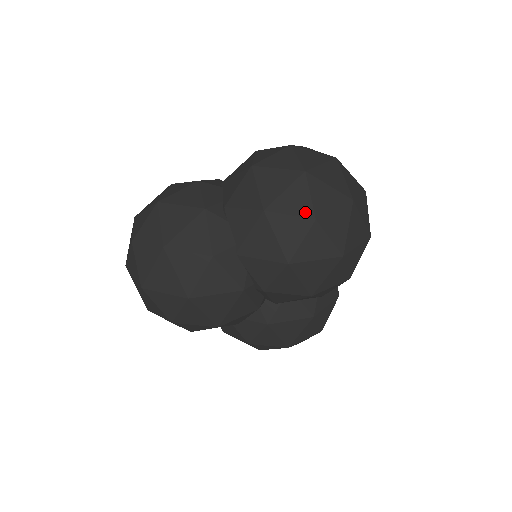
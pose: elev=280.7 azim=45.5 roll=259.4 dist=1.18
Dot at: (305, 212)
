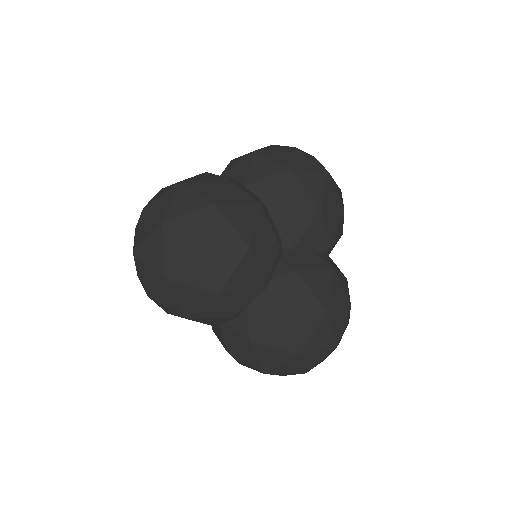
Dot at: (285, 147)
